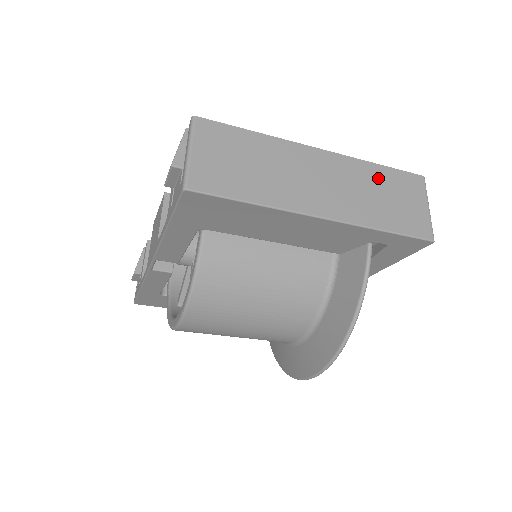
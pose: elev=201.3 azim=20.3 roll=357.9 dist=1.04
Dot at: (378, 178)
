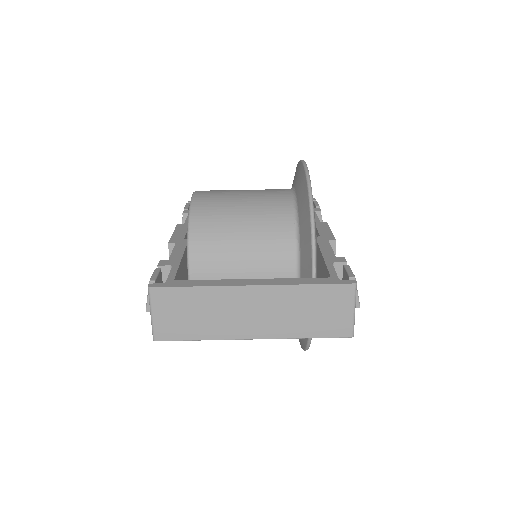
Dot at: (306, 297)
